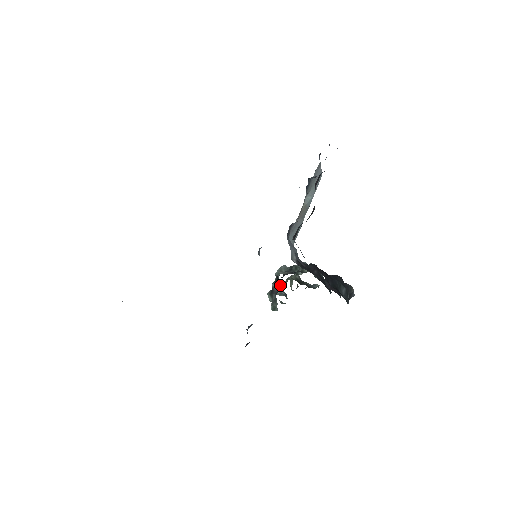
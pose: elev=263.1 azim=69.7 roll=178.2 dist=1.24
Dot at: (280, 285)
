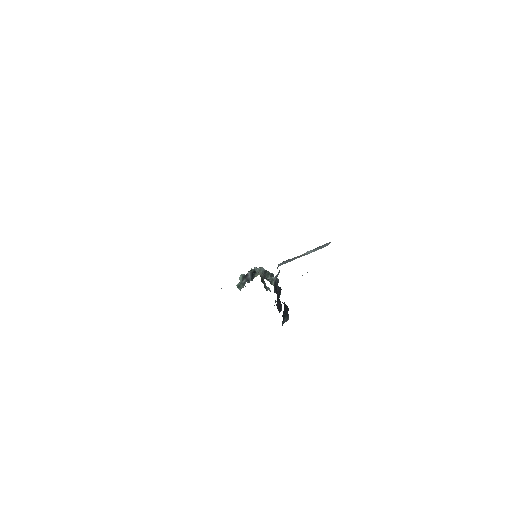
Dot at: occluded
